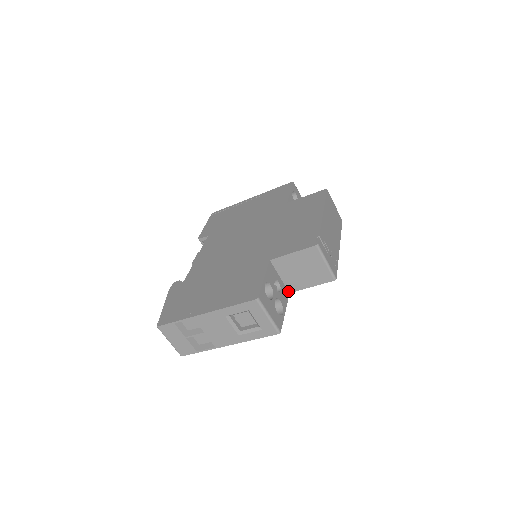
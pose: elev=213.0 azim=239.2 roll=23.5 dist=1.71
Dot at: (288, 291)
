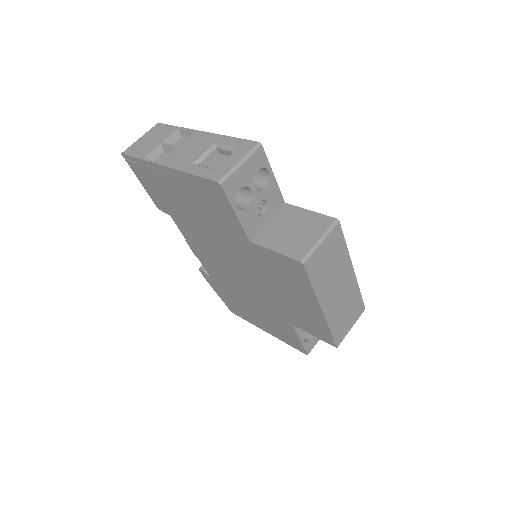
Dot at: occluded
